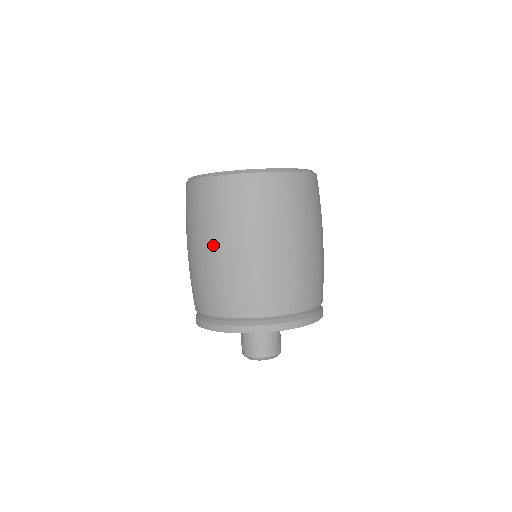
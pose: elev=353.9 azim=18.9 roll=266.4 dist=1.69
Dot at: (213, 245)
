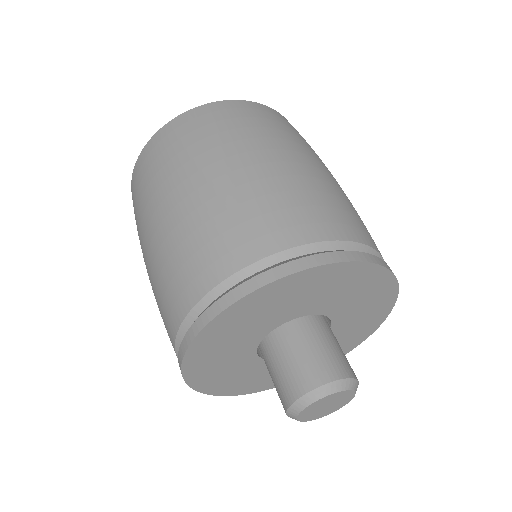
Dot at: occluded
